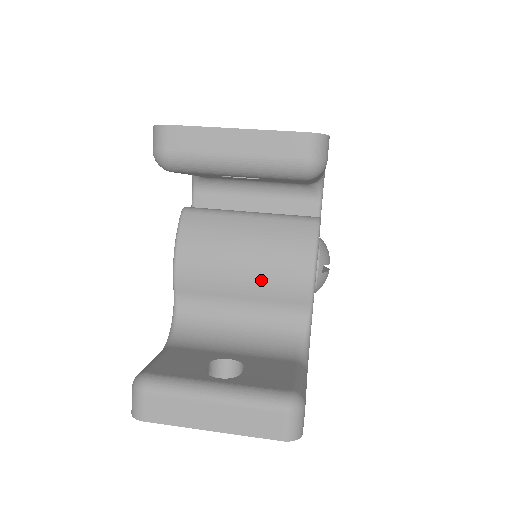
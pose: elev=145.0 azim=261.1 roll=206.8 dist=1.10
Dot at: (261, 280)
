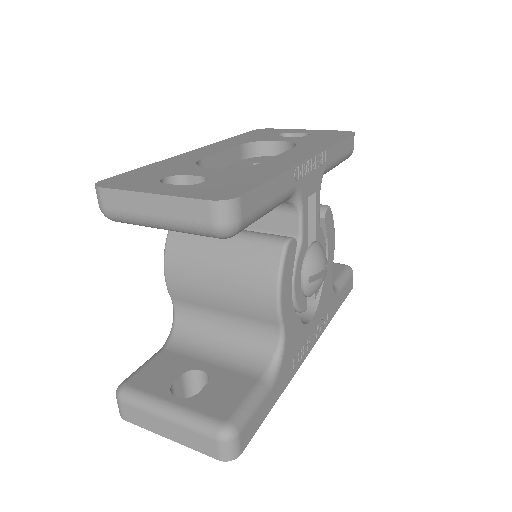
Dot at: (234, 299)
